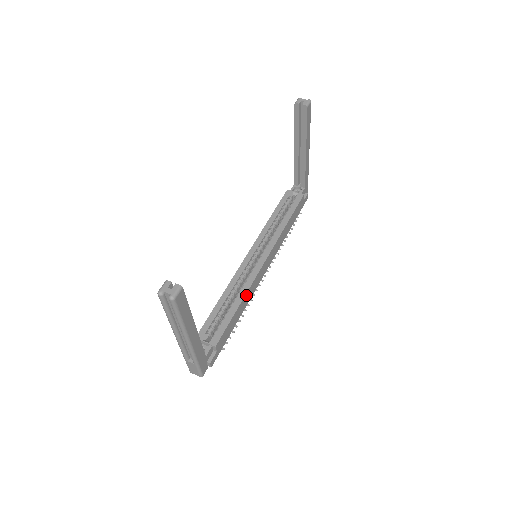
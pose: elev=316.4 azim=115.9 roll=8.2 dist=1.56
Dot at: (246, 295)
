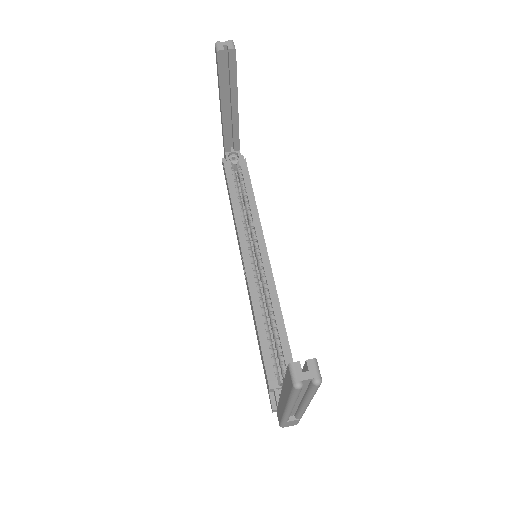
Dot at: (279, 306)
